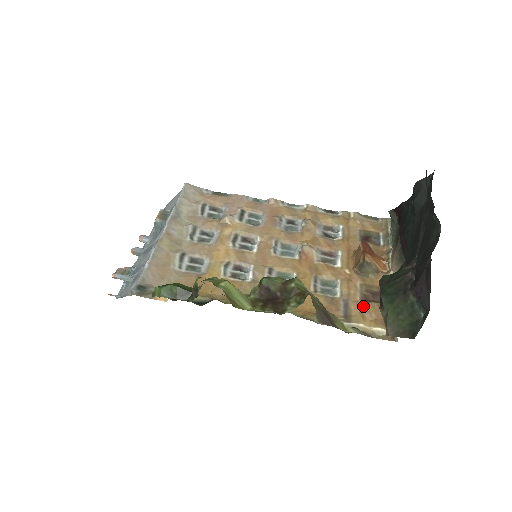
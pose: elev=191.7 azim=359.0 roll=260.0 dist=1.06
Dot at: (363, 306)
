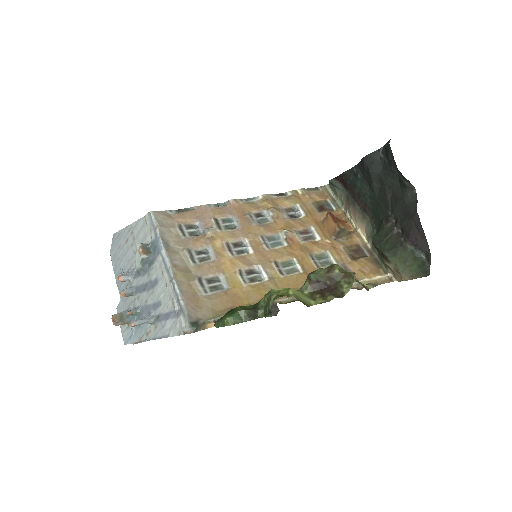
Dot at: (357, 264)
